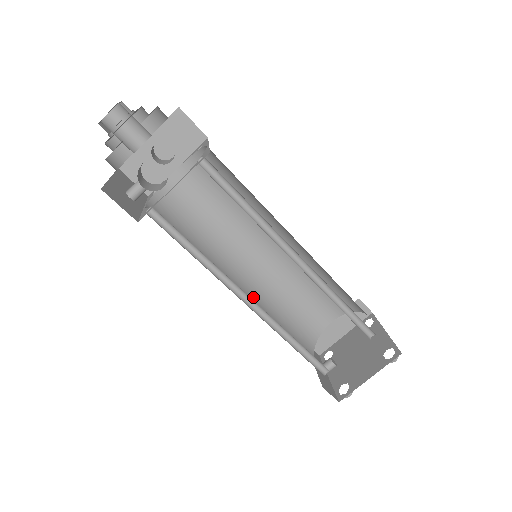
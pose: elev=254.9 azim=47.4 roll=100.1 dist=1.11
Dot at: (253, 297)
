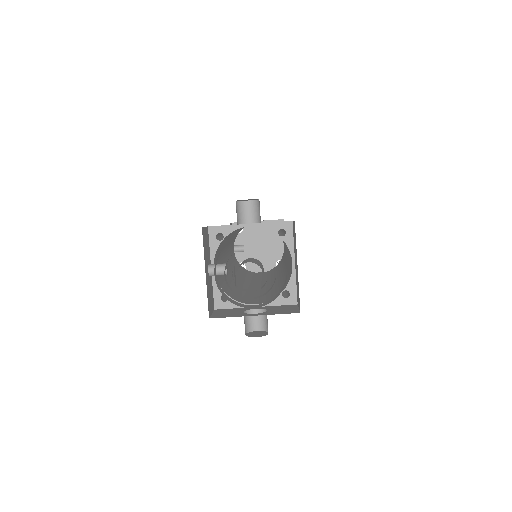
Dot at: occluded
